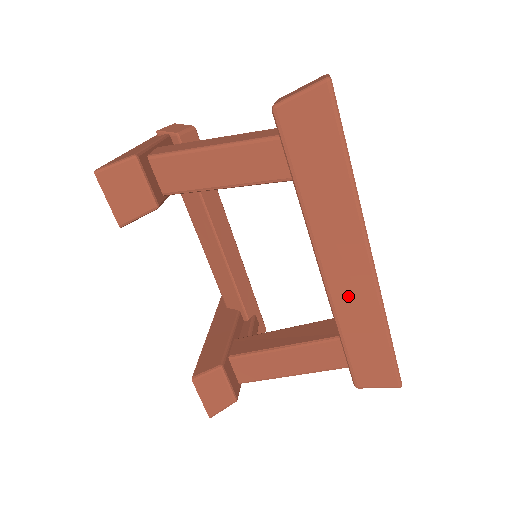
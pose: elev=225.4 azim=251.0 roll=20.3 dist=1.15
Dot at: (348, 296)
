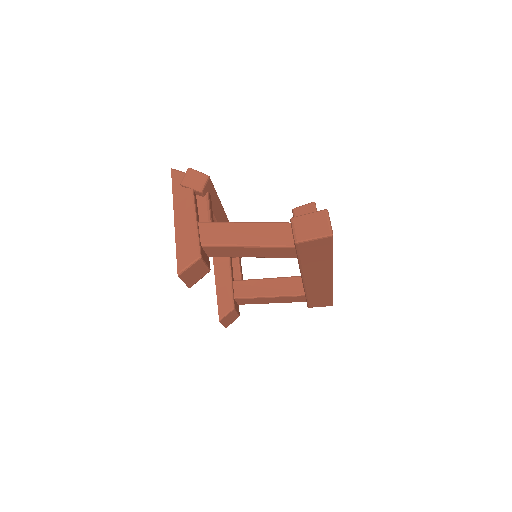
Dot at: (315, 288)
